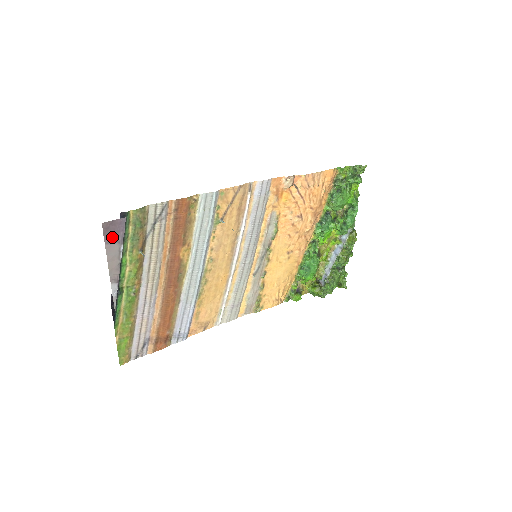
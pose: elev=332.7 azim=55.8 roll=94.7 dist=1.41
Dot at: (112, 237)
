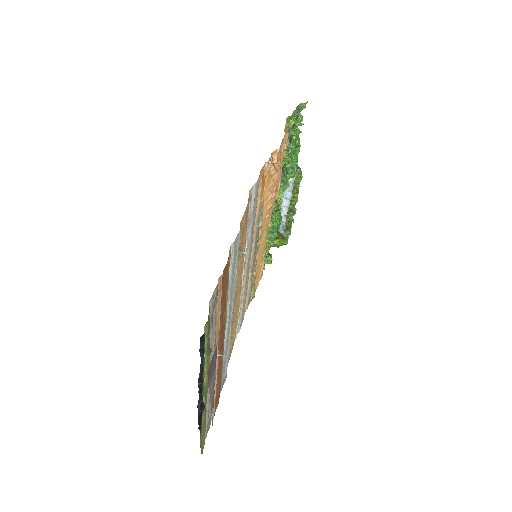
Dot at: (211, 373)
